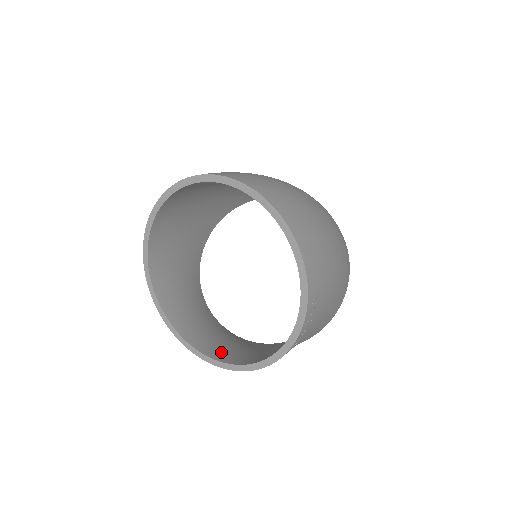
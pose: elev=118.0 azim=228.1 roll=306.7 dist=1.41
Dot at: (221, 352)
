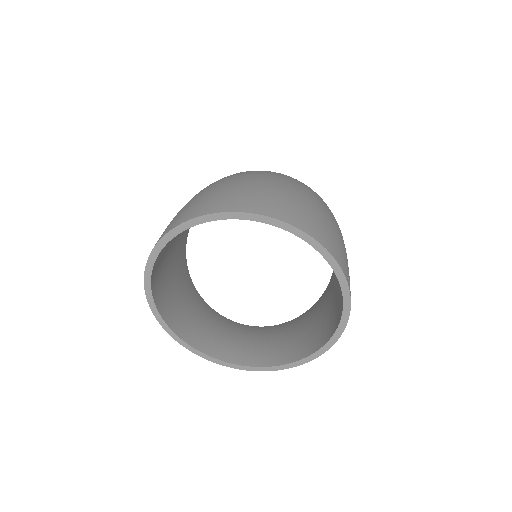
Dot at: (273, 355)
